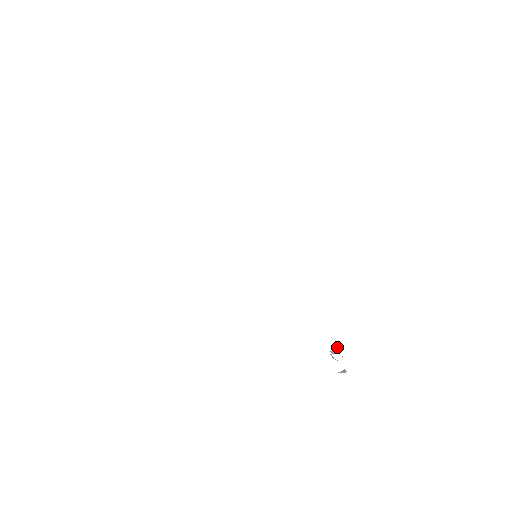
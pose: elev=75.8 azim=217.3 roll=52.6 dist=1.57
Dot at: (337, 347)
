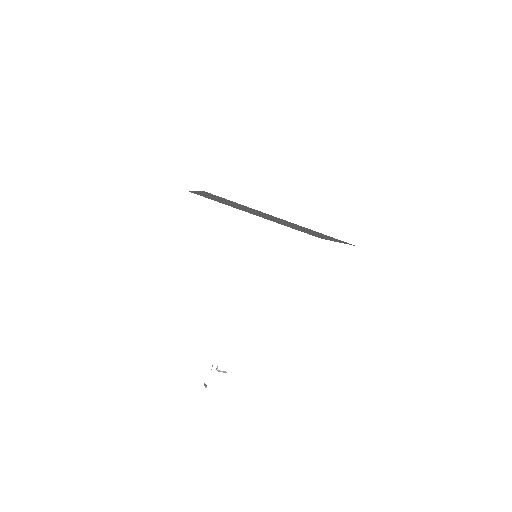
Dot at: (225, 371)
